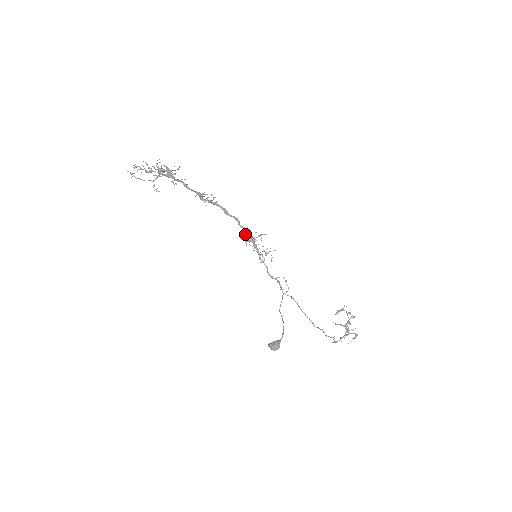
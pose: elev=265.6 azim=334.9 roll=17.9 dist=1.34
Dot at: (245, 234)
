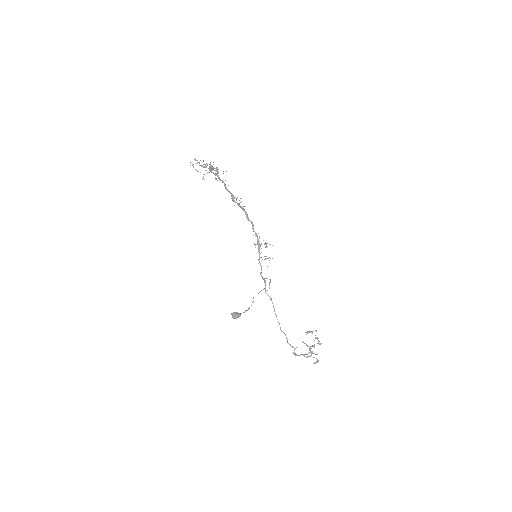
Dot at: occluded
